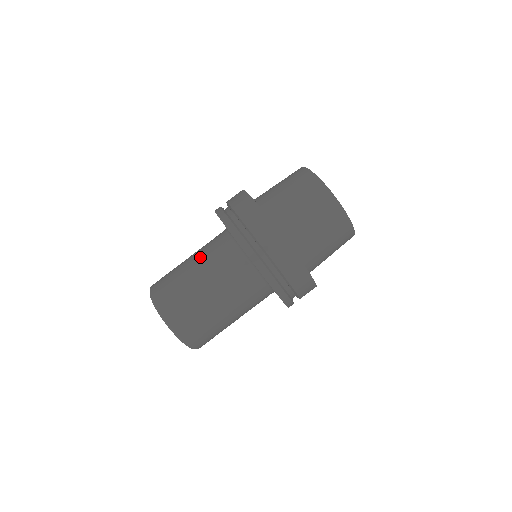
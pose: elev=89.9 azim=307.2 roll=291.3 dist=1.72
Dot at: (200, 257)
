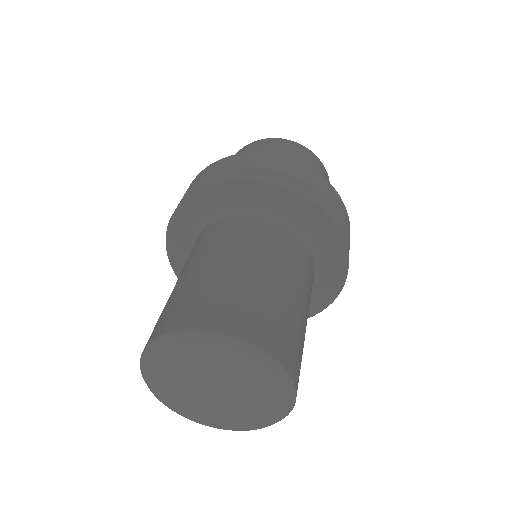
Dot at: occluded
